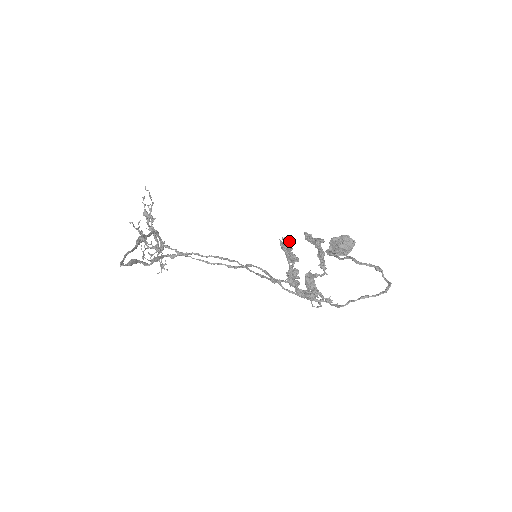
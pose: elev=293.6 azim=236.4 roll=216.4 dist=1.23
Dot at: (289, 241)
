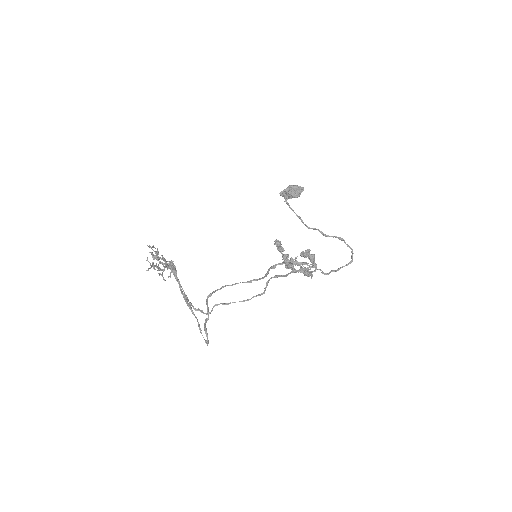
Dot at: (280, 245)
